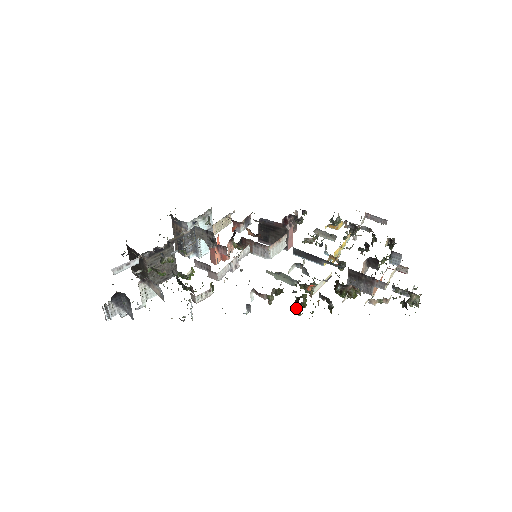
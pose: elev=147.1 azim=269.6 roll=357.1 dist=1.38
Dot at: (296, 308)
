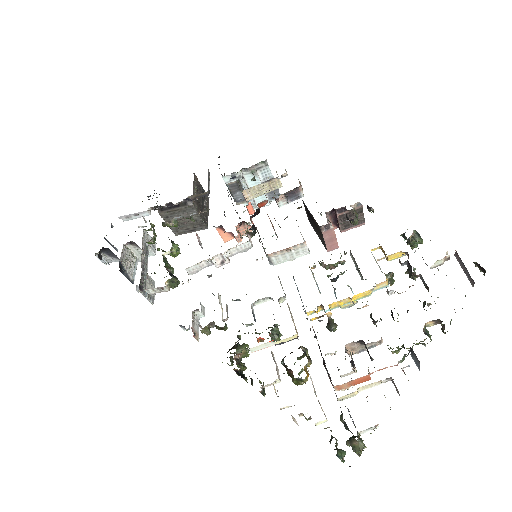
Dot at: occluded
